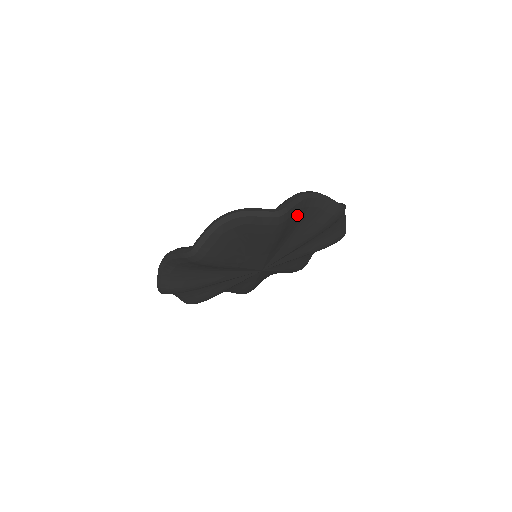
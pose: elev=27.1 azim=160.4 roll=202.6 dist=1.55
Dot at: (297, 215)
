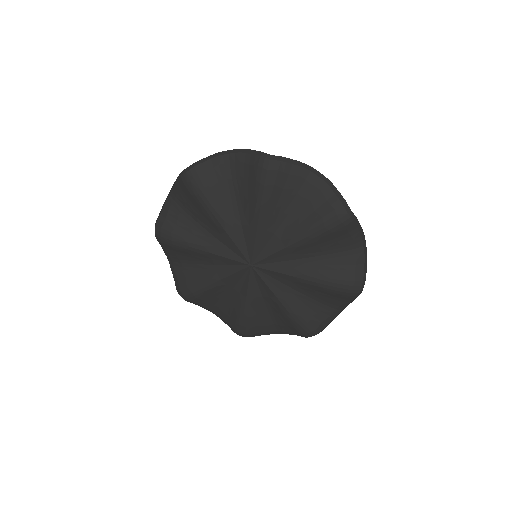
Dot at: (219, 174)
